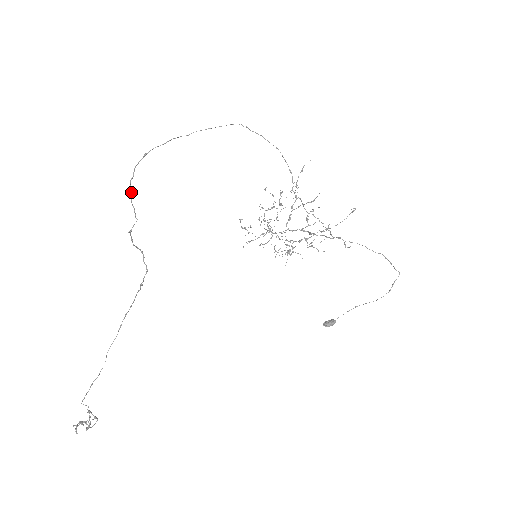
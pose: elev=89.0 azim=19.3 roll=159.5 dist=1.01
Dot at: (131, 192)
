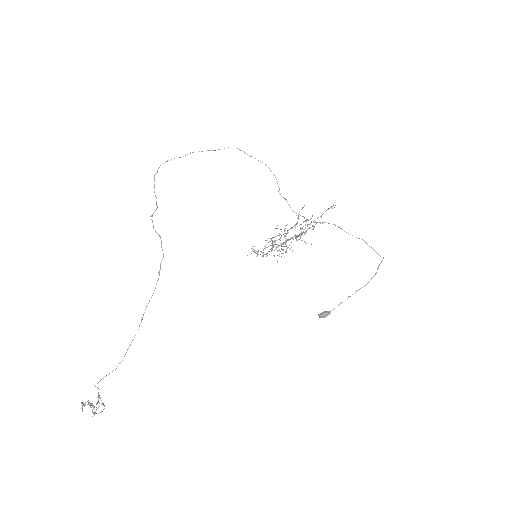
Dot at: occluded
